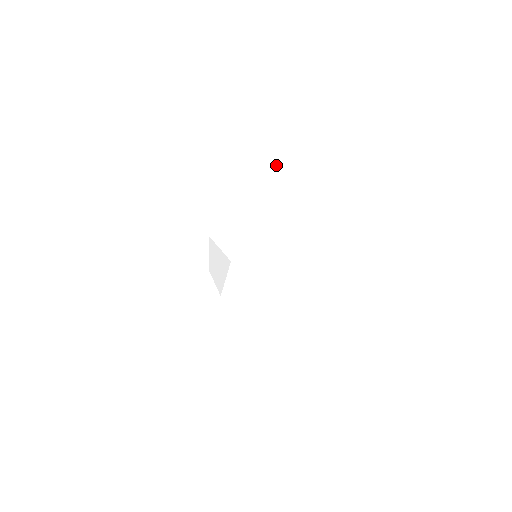
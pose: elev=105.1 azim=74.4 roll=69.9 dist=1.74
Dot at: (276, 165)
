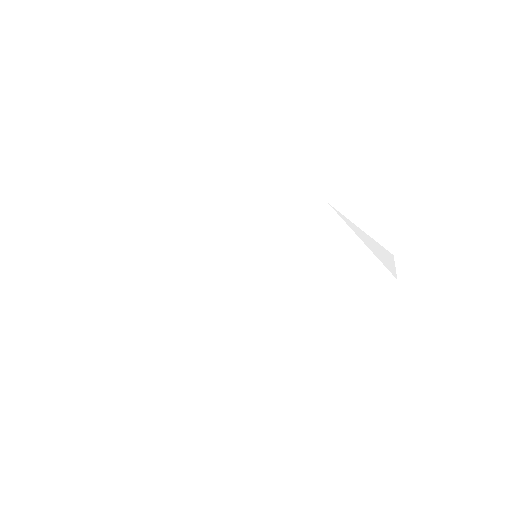
Dot at: (392, 256)
